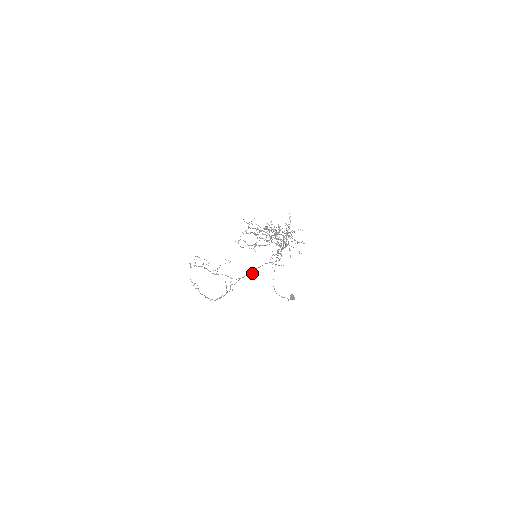
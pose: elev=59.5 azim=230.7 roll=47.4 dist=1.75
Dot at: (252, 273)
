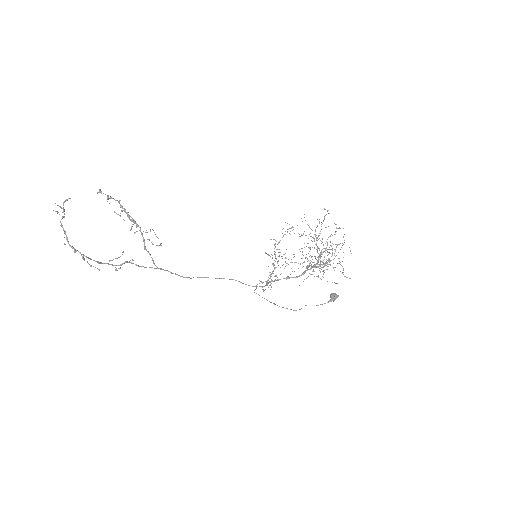
Dot at: (186, 277)
